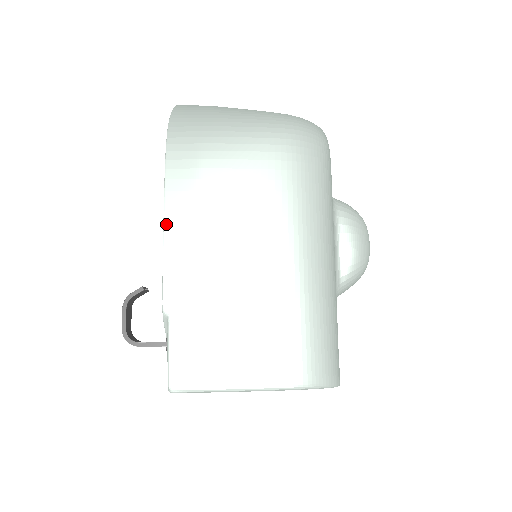
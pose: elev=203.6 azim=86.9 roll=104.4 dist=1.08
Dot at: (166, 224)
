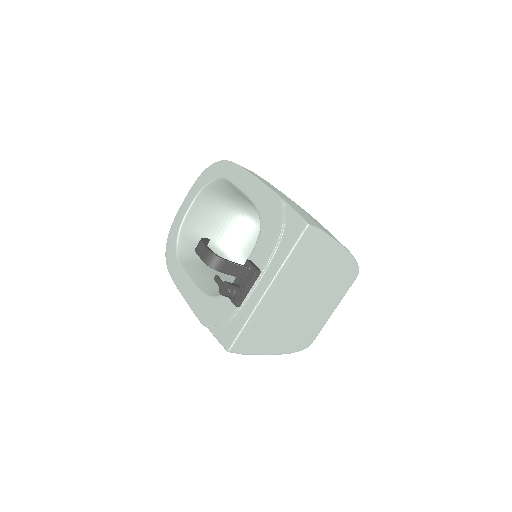
Dot at: (256, 177)
